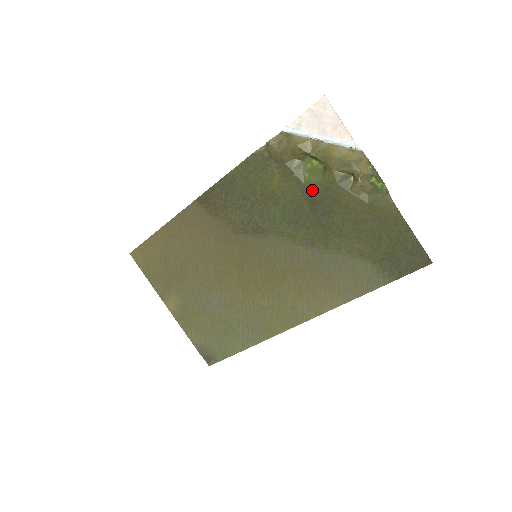
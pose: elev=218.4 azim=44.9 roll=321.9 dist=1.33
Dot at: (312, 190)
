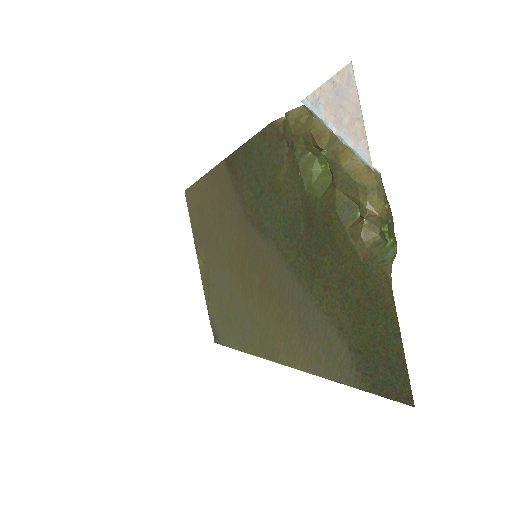
Dot at: (311, 205)
